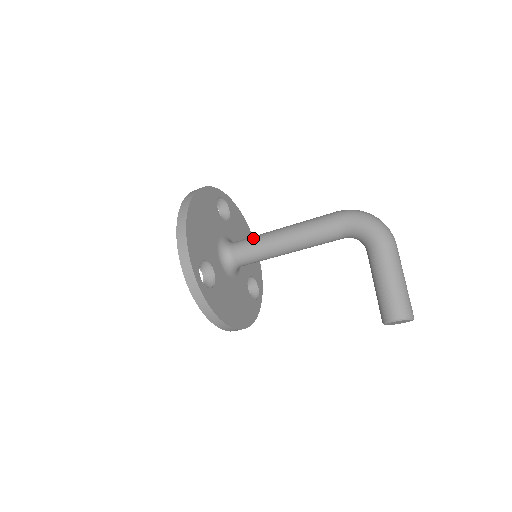
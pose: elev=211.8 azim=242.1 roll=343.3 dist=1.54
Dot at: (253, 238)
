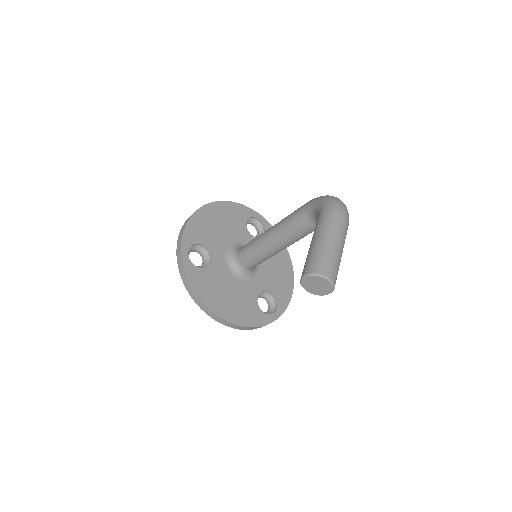
Dot at: occluded
